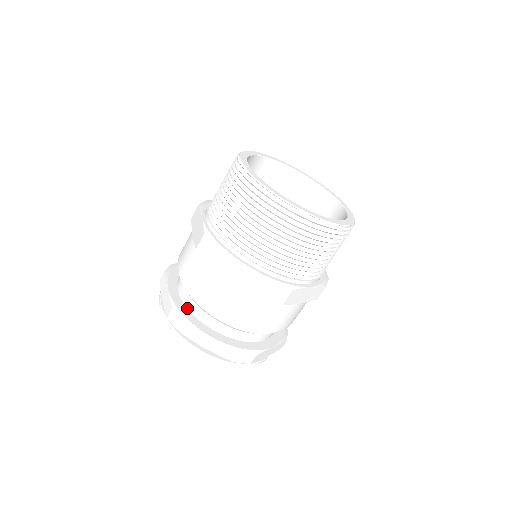
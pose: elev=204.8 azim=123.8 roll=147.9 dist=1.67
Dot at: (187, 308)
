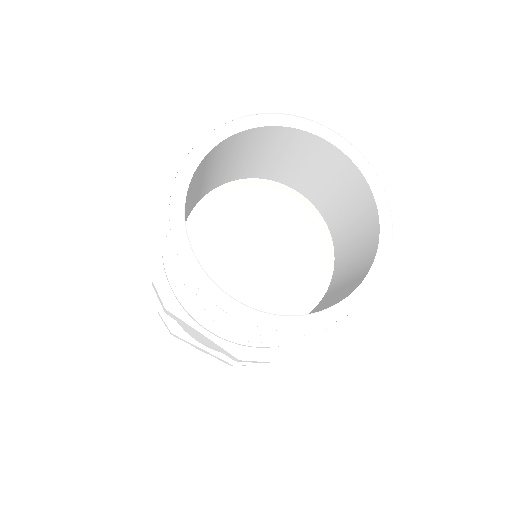
Dot at: occluded
